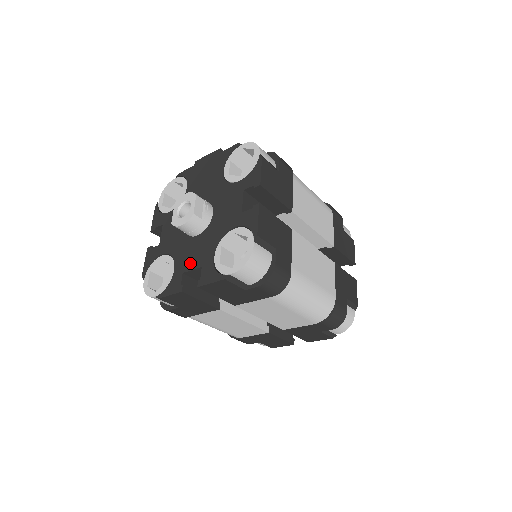
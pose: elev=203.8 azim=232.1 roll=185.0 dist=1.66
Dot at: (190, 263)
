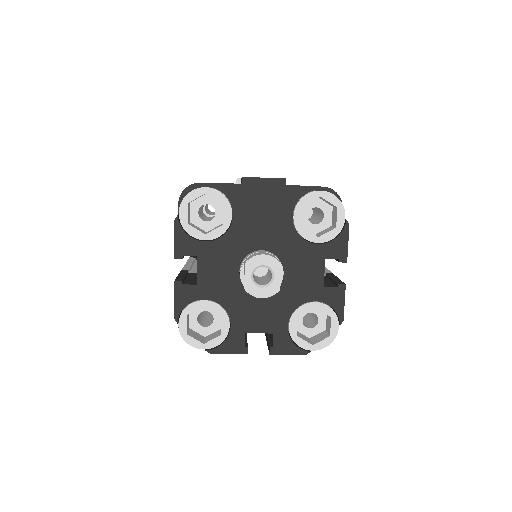
Dot at: (255, 325)
